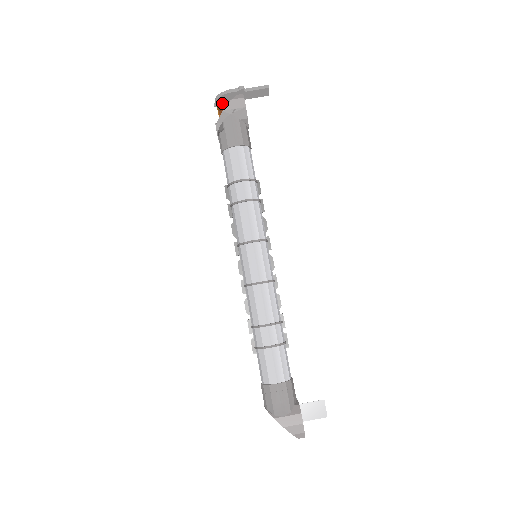
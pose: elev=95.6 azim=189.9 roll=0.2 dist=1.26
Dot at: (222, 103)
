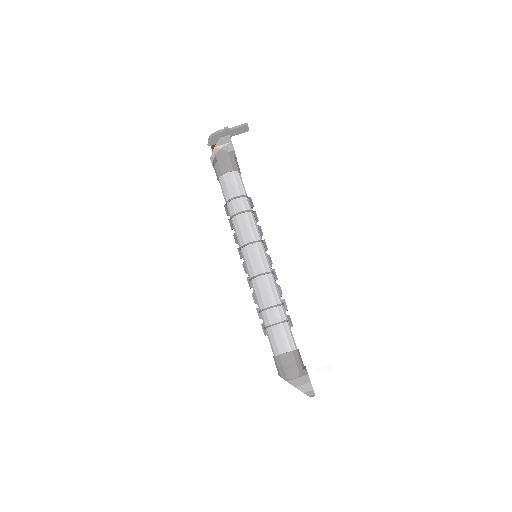
Dot at: (214, 142)
